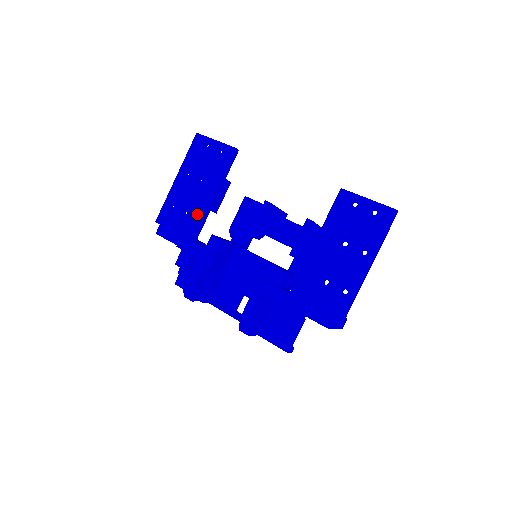
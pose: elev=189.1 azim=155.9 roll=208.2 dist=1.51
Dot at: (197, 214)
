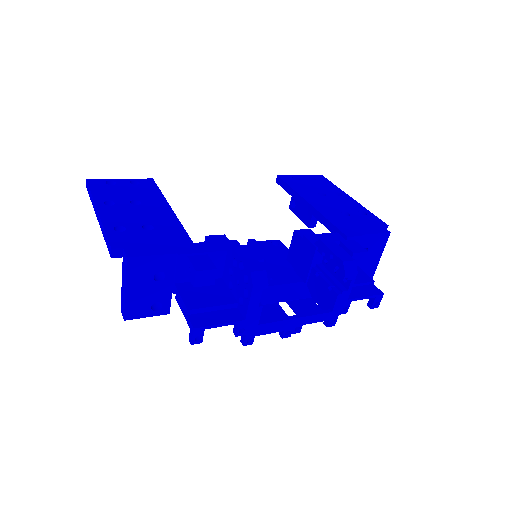
Dot at: (169, 223)
